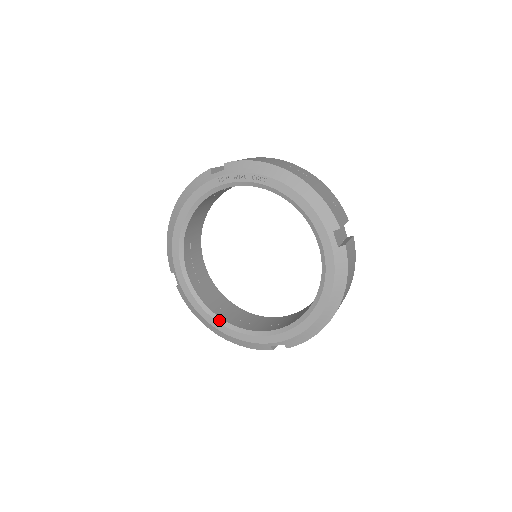
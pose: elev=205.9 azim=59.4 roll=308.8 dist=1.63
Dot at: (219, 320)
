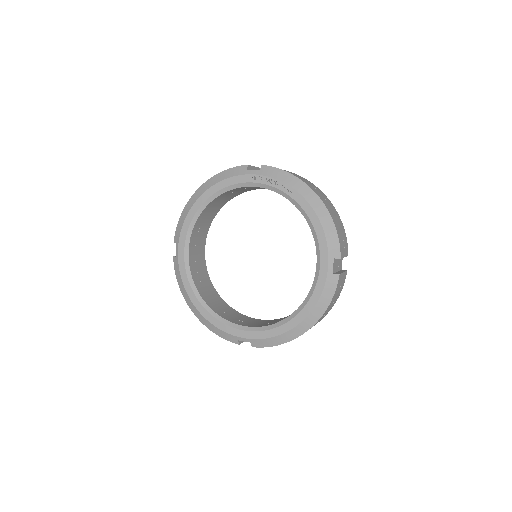
Dot at: (201, 300)
